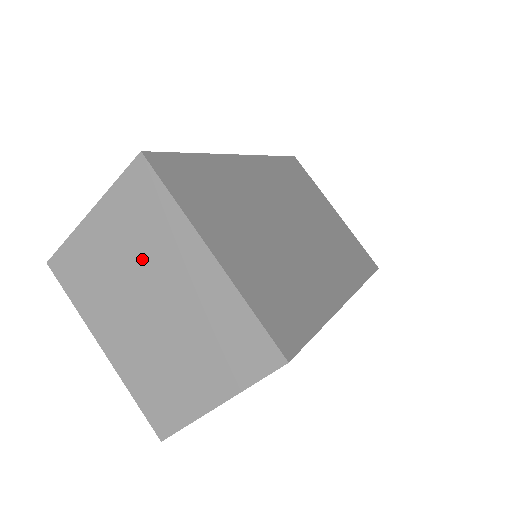
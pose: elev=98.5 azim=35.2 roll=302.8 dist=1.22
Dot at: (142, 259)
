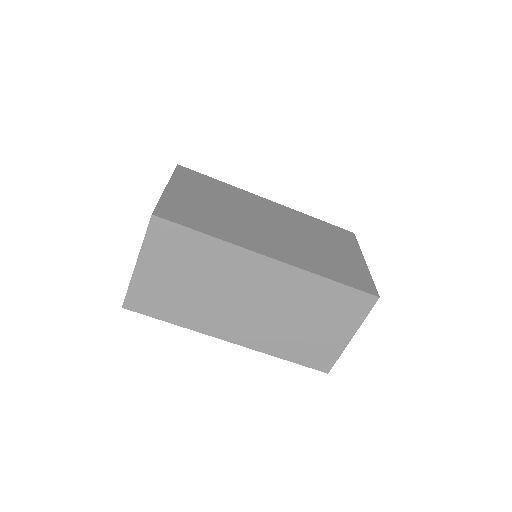
Dot at: occluded
